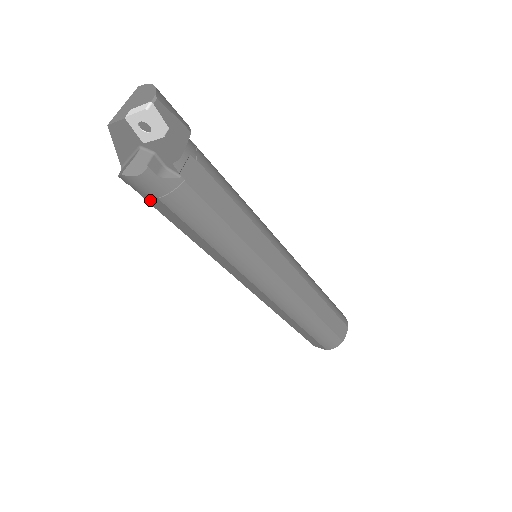
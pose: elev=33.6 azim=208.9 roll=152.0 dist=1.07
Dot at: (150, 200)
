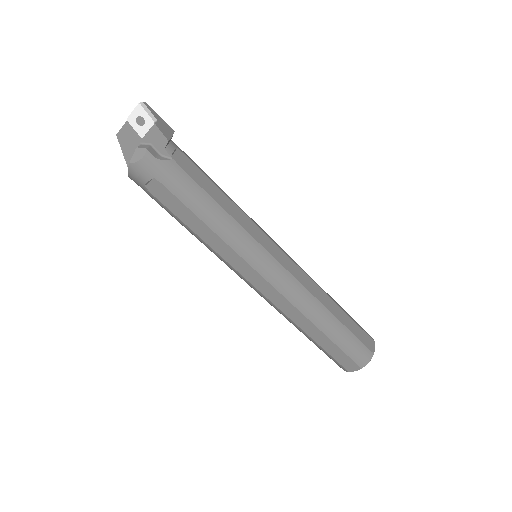
Dot at: (154, 190)
